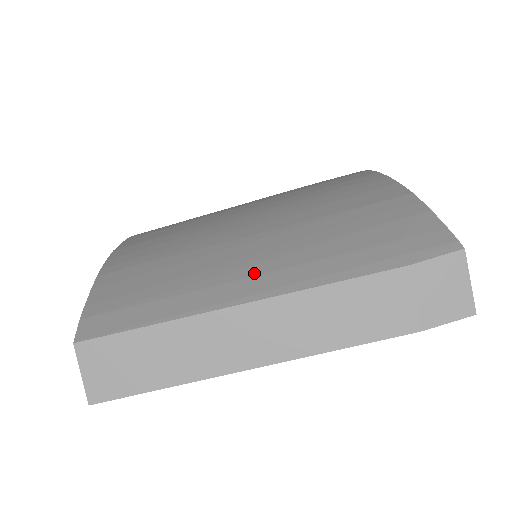
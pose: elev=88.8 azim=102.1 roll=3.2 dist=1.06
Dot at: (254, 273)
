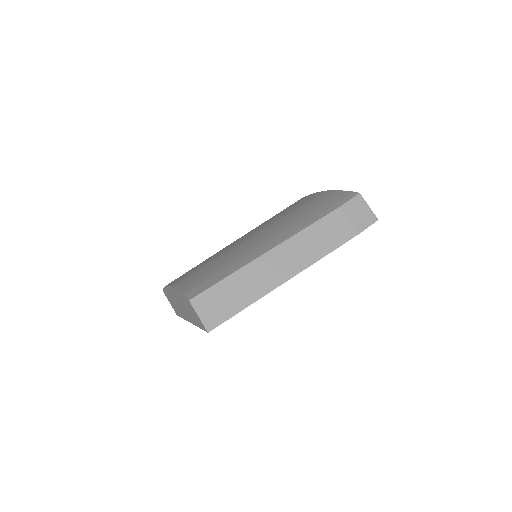
Dot at: (268, 240)
